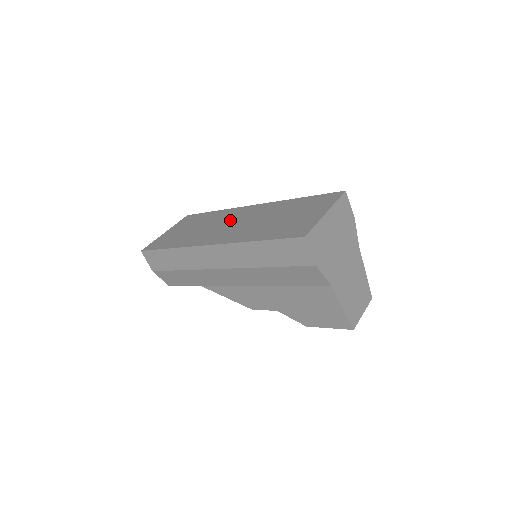
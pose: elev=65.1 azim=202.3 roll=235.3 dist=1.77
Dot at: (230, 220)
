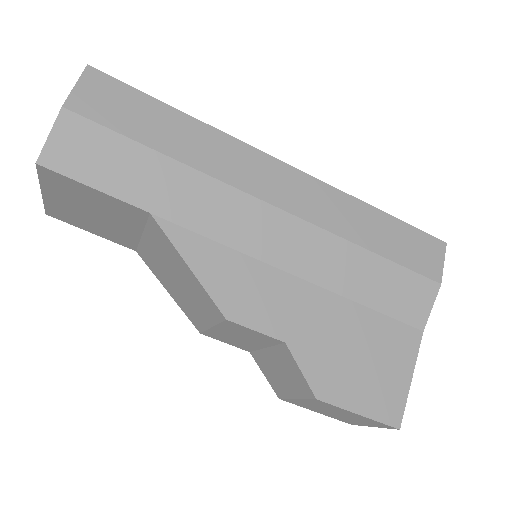
Dot at: occluded
